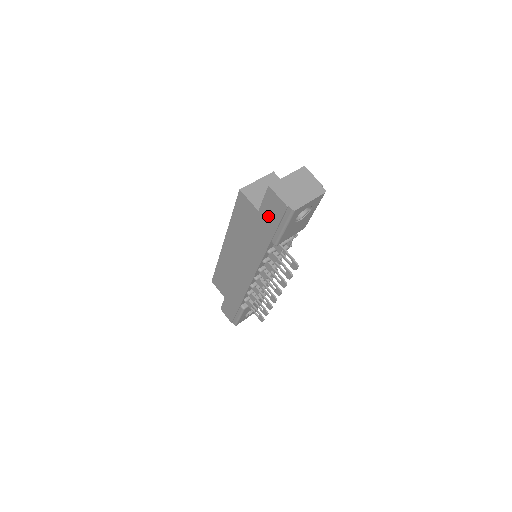
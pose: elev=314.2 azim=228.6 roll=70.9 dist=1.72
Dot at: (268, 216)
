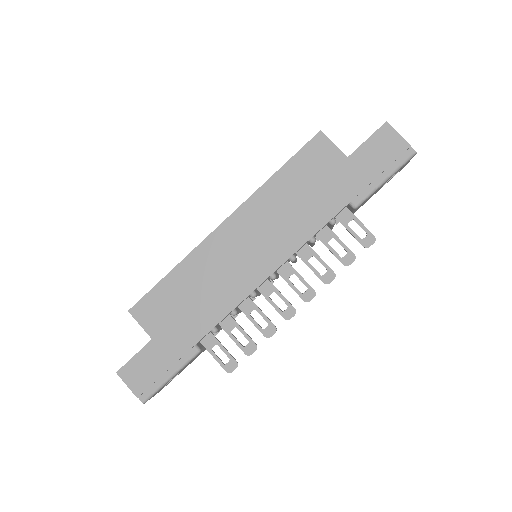
Dot at: (366, 162)
